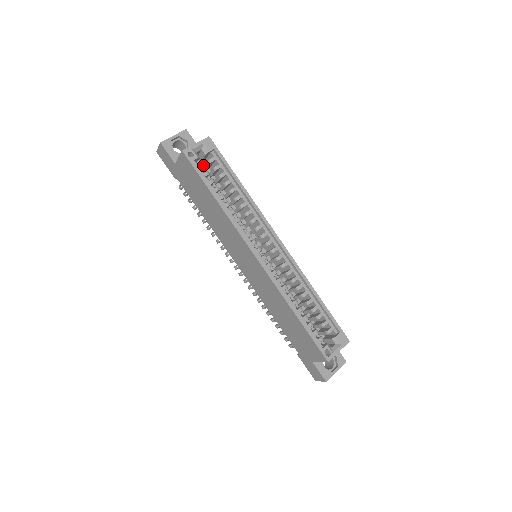
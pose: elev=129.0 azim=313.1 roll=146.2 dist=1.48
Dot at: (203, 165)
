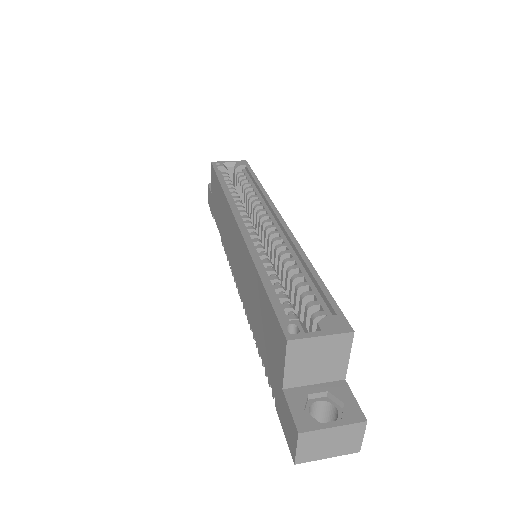
Dot at: (228, 174)
